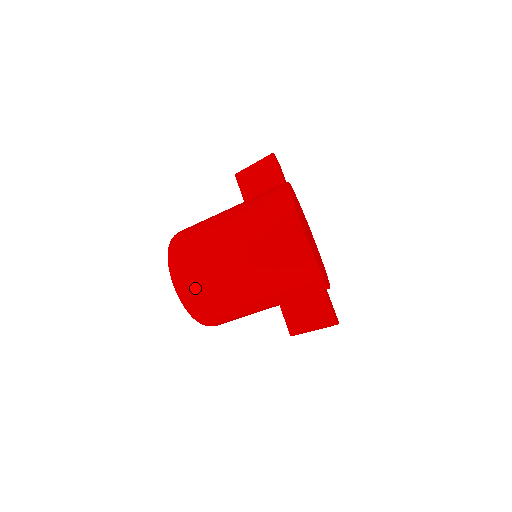
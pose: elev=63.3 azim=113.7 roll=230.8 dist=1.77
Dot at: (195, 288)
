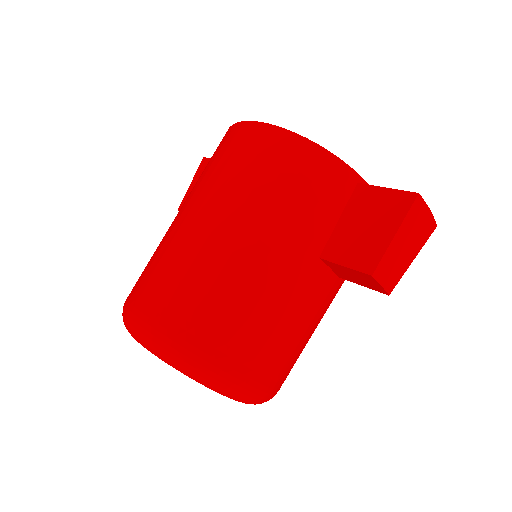
Dot at: (172, 313)
